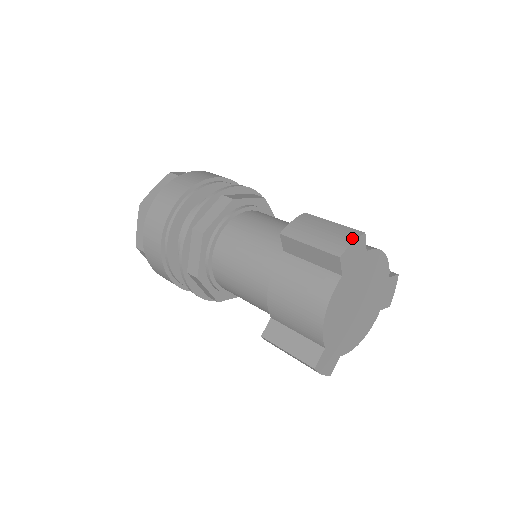
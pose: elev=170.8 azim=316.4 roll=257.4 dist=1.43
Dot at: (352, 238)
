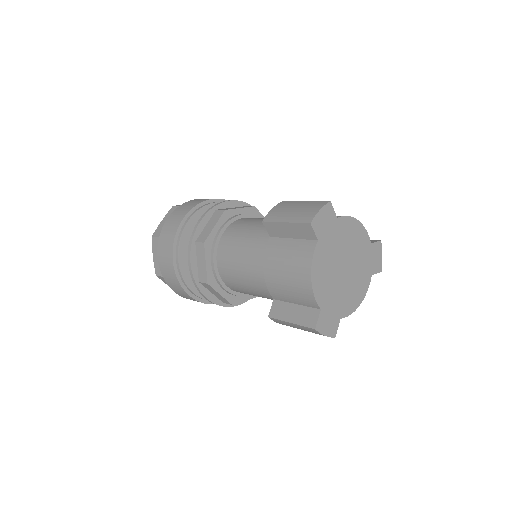
Dot at: (319, 207)
